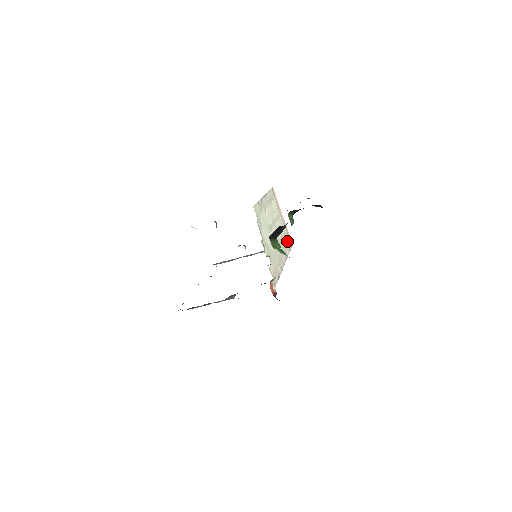
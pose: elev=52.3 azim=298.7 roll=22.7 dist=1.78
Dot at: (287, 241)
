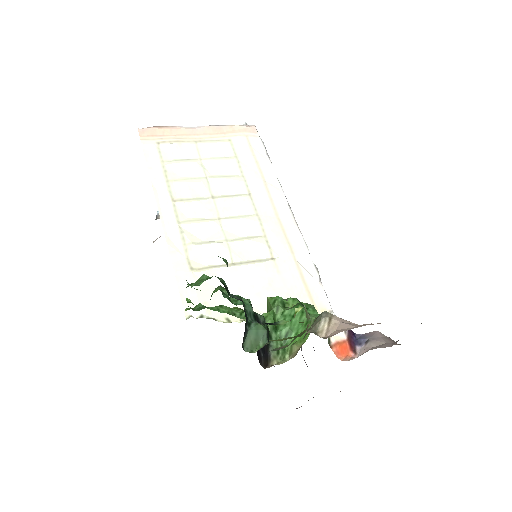
Dot at: (248, 151)
